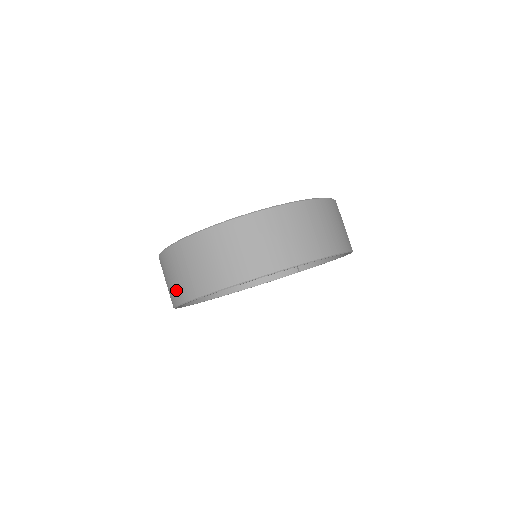
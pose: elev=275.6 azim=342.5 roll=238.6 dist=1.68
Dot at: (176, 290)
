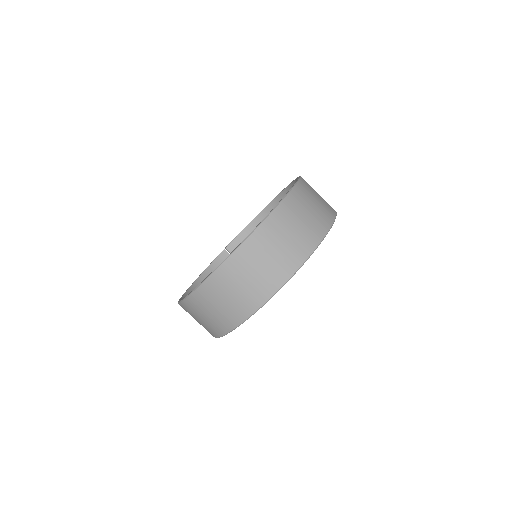
Dot at: (257, 291)
